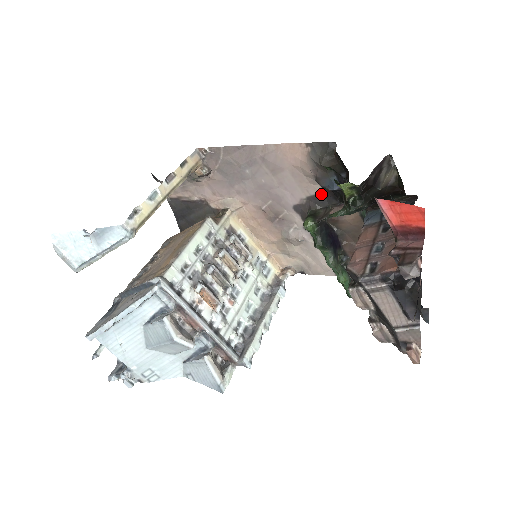
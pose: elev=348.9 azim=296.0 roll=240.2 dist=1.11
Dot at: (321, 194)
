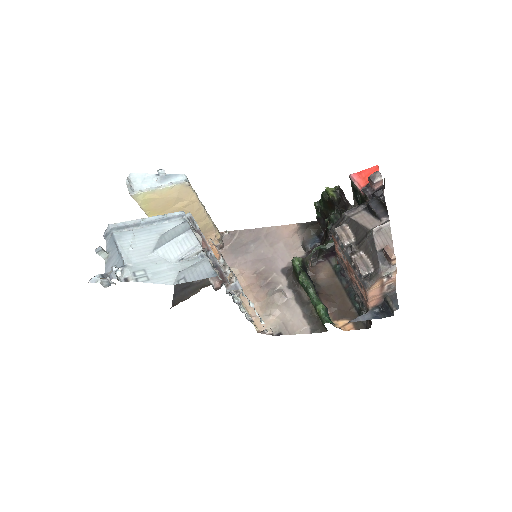
Dot at: (304, 257)
